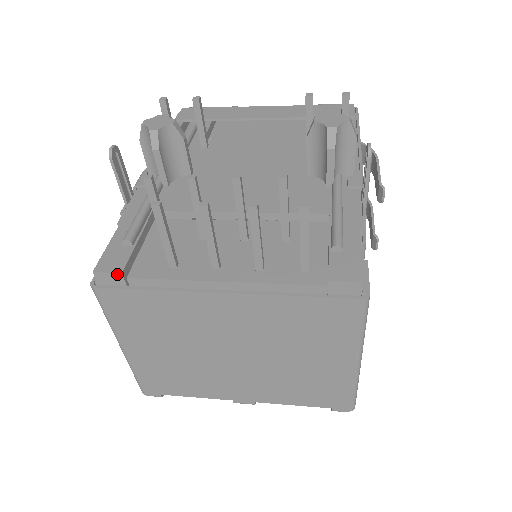
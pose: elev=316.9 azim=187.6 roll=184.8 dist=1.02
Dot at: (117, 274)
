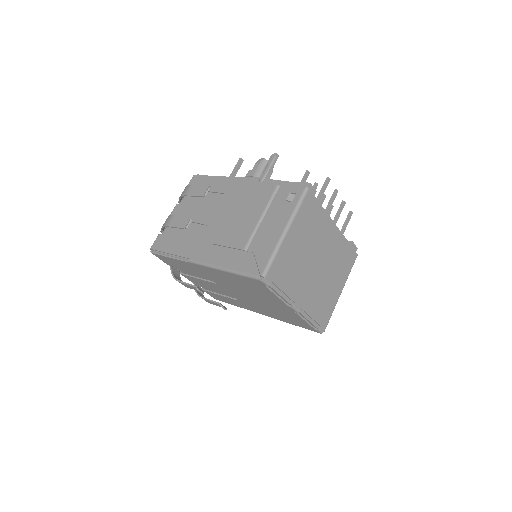
Dot at: (315, 191)
